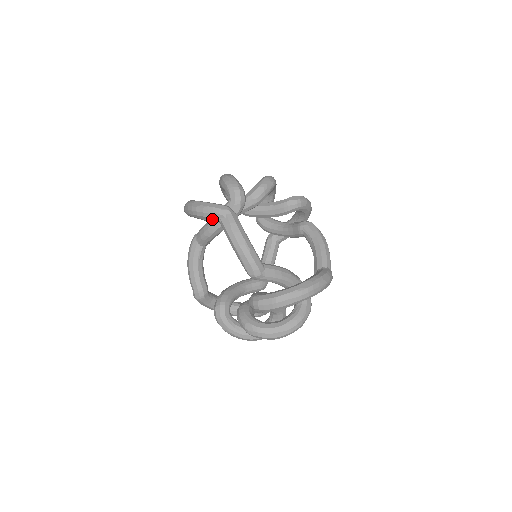
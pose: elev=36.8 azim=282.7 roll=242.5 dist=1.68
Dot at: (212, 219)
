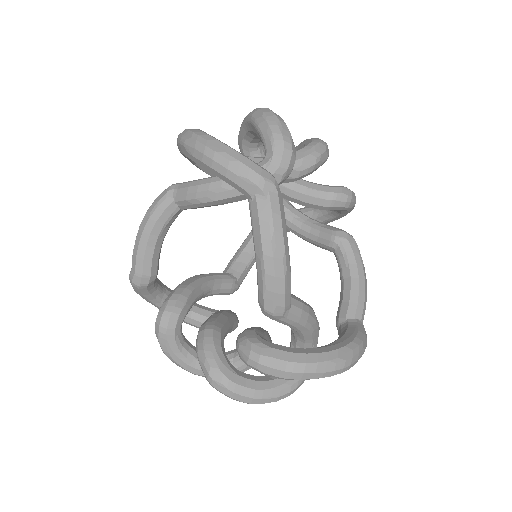
Dot at: (237, 187)
